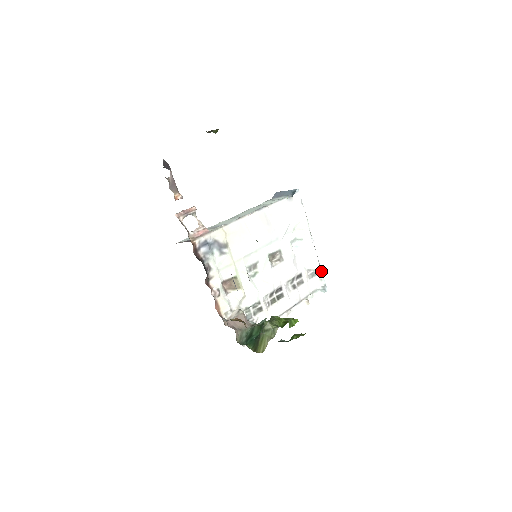
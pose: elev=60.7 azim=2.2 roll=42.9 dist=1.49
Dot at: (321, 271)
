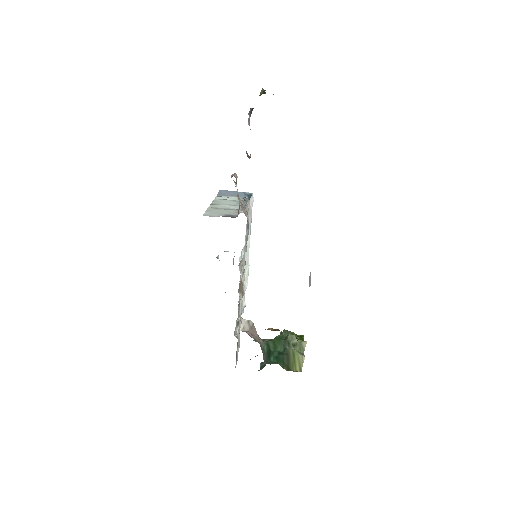
Dot at: occluded
